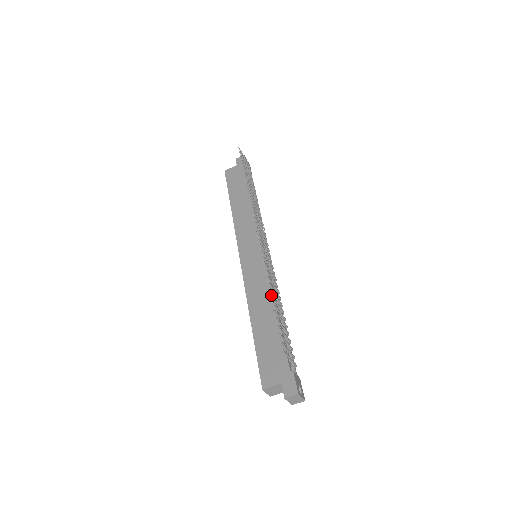
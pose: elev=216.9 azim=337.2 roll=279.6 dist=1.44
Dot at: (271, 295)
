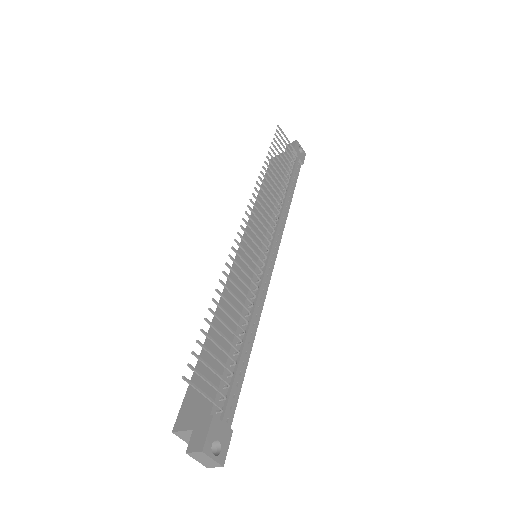
Dot at: (213, 299)
